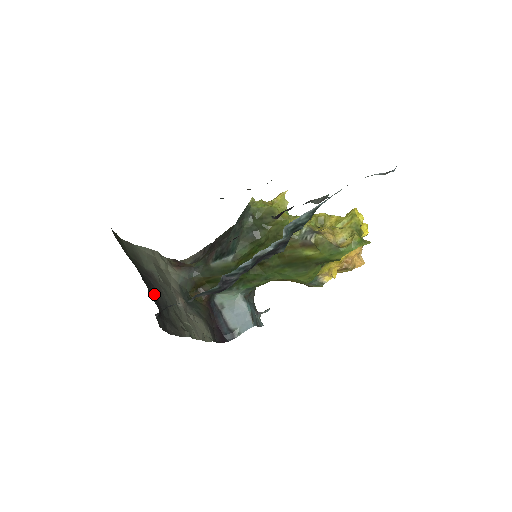
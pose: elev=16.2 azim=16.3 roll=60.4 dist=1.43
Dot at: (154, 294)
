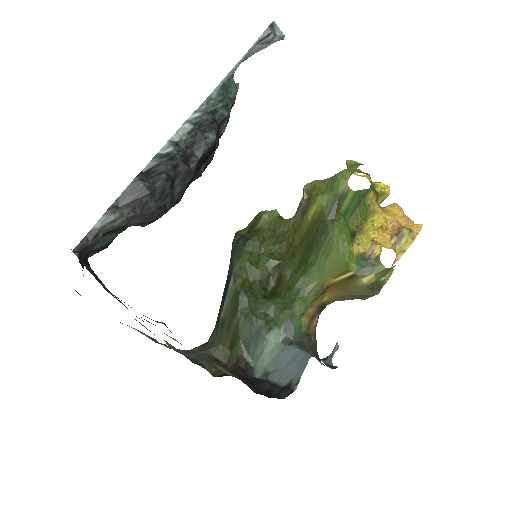
Dot at: occluded
